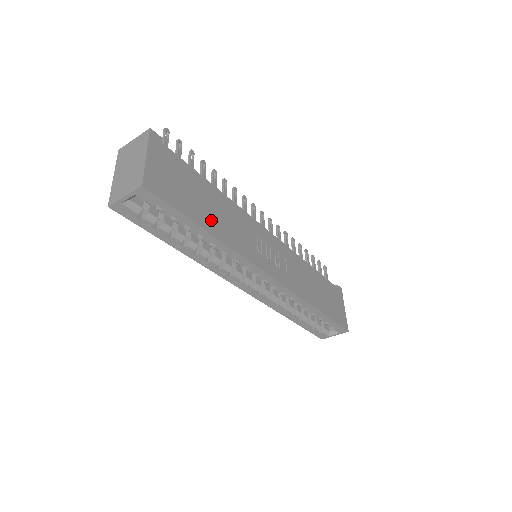
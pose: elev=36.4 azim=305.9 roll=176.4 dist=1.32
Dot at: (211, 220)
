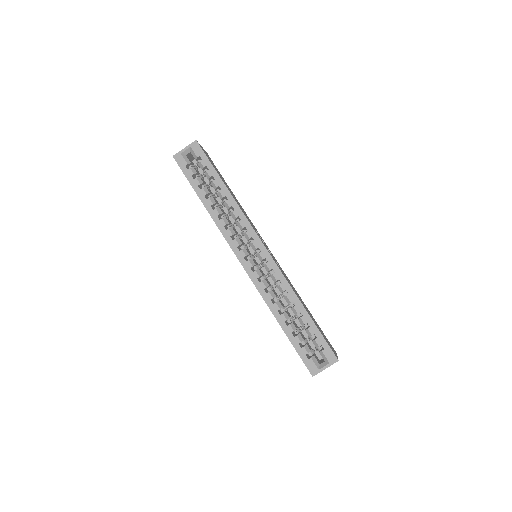
Dot at: occluded
